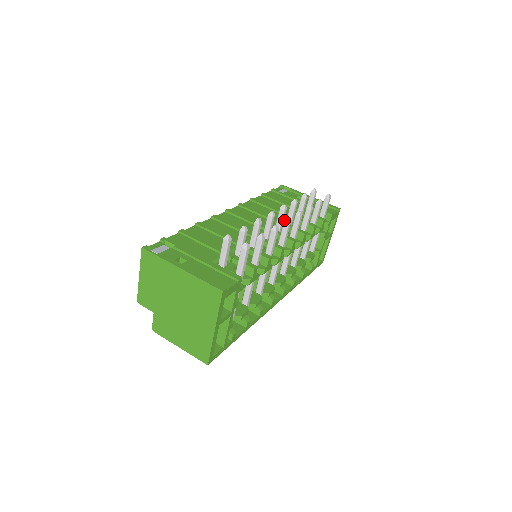
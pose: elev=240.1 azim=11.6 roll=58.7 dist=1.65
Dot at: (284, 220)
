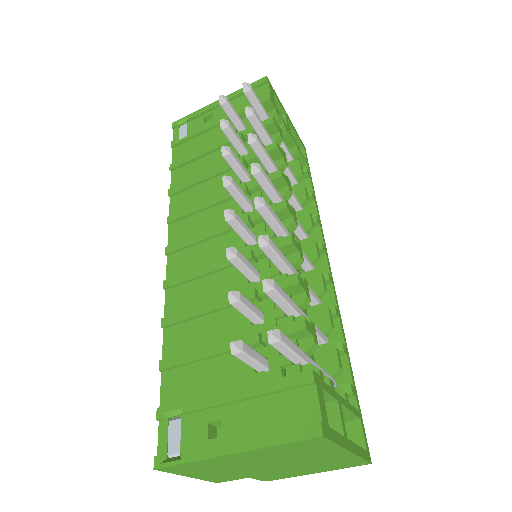
Dot at: (235, 180)
